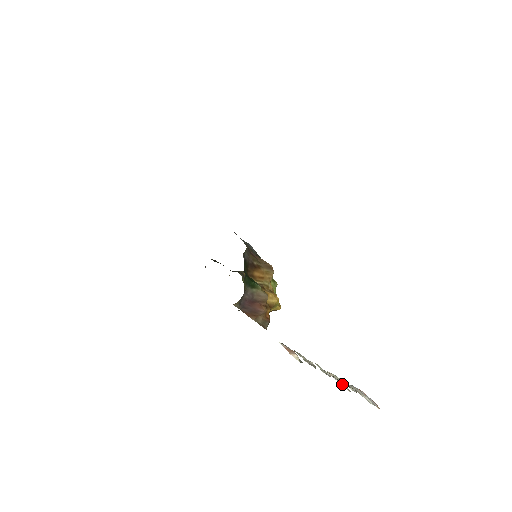
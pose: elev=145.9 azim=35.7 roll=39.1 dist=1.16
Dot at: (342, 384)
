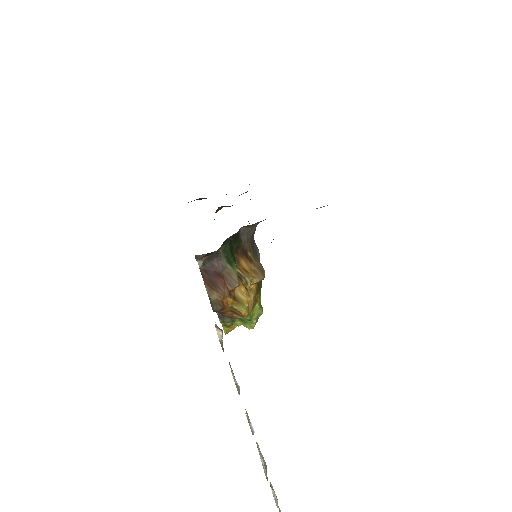
Dot at: (263, 462)
